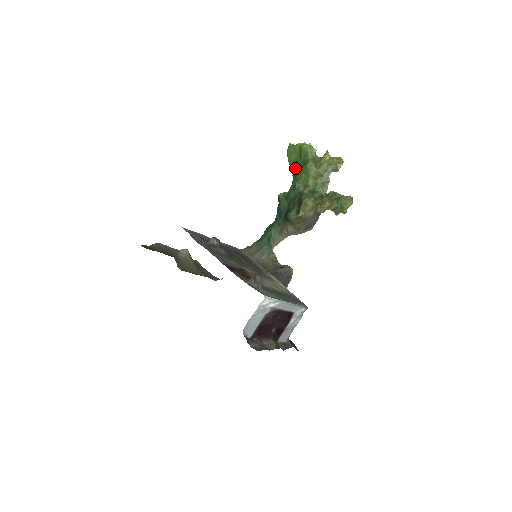
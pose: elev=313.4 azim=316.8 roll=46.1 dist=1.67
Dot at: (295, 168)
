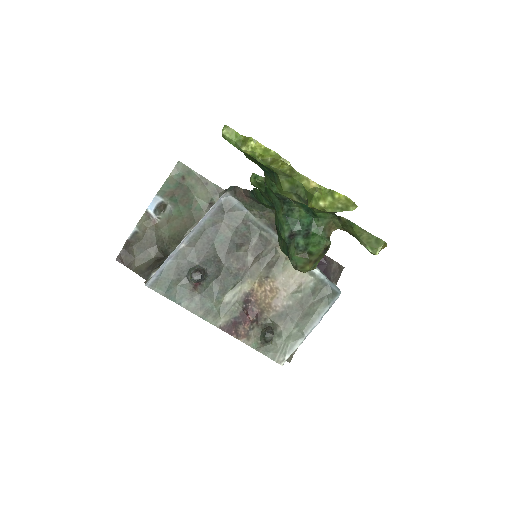
Dot at: (259, 165)
